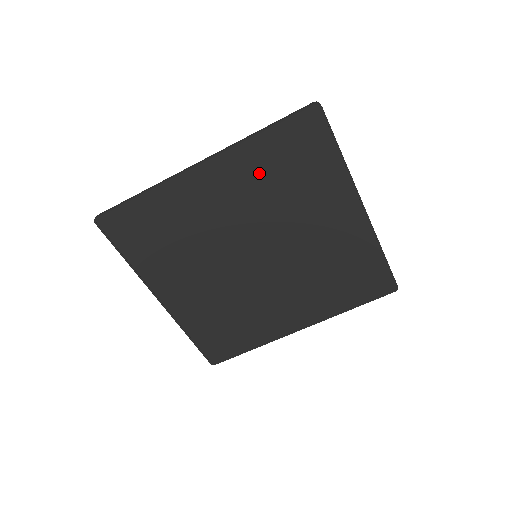
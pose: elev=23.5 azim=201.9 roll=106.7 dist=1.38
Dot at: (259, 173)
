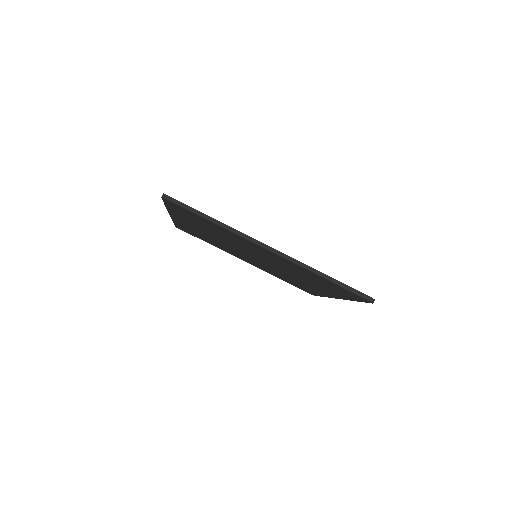
Dot at: (195, 223)
